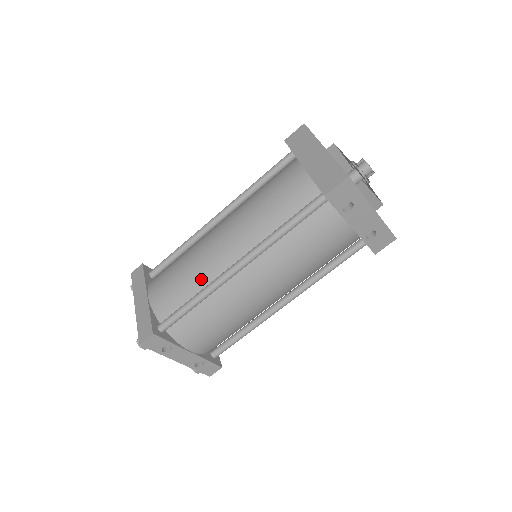
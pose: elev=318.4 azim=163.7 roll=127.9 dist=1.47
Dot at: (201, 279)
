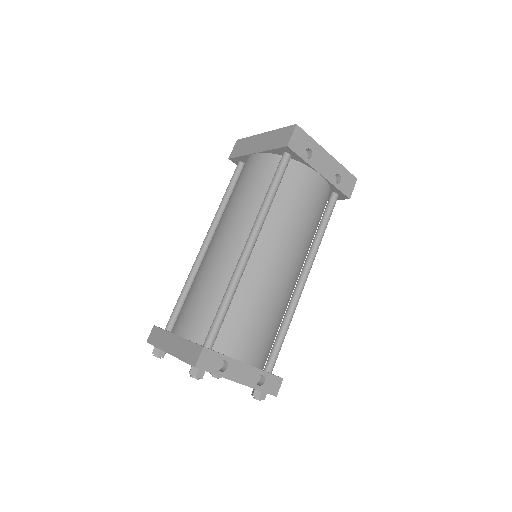
Dot at: (221, 280)
